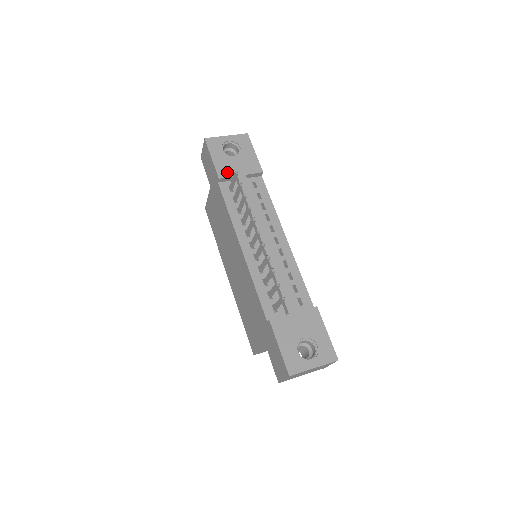
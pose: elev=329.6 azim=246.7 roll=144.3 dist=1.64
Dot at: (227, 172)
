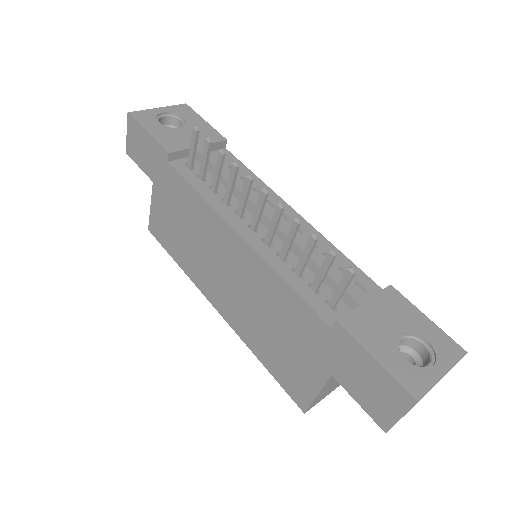
Dot at: (177, 145)
